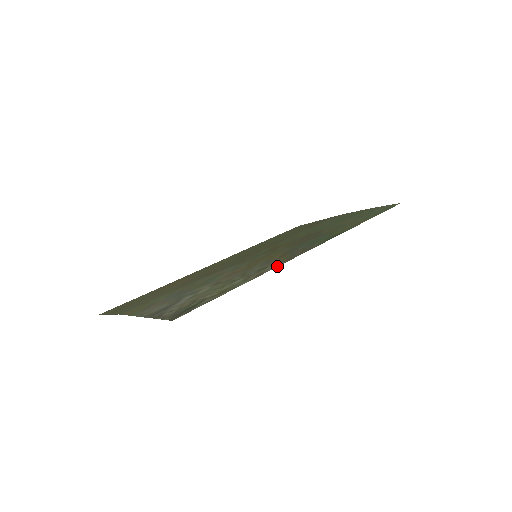
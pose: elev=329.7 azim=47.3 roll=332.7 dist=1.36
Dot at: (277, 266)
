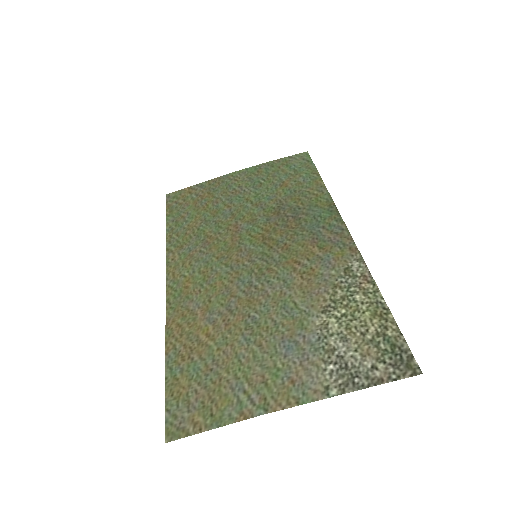
Dot at: (364, 263)
